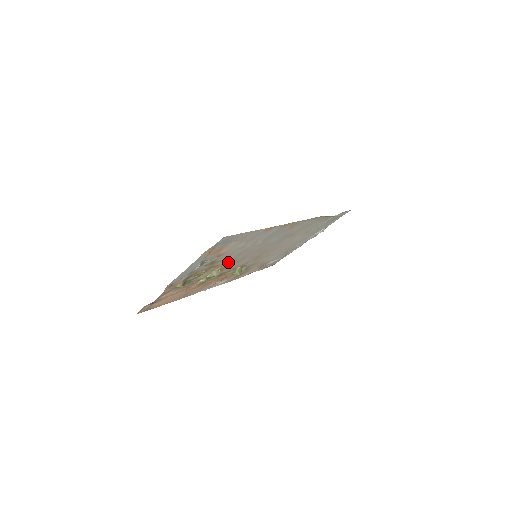
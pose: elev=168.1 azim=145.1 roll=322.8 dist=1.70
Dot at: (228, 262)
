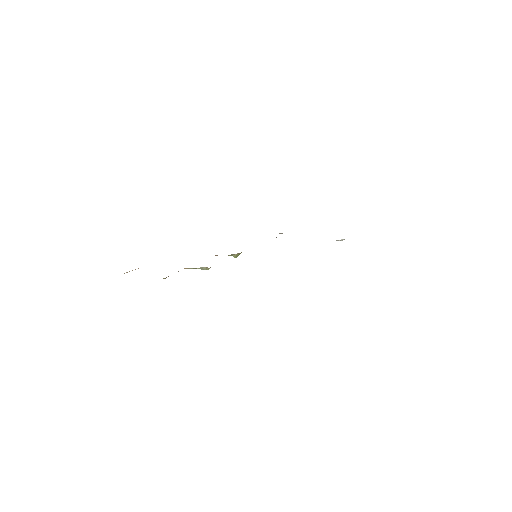
Dot at: occluded
